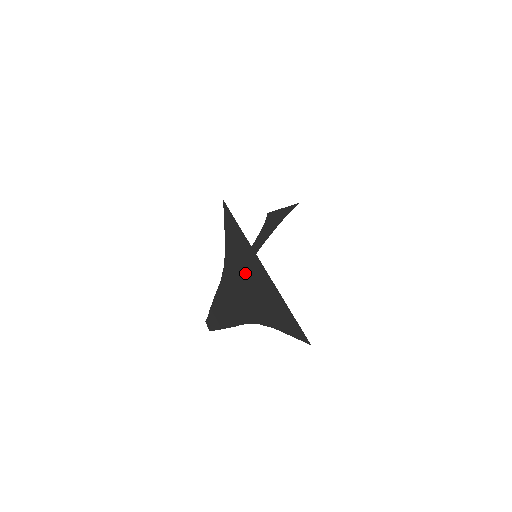
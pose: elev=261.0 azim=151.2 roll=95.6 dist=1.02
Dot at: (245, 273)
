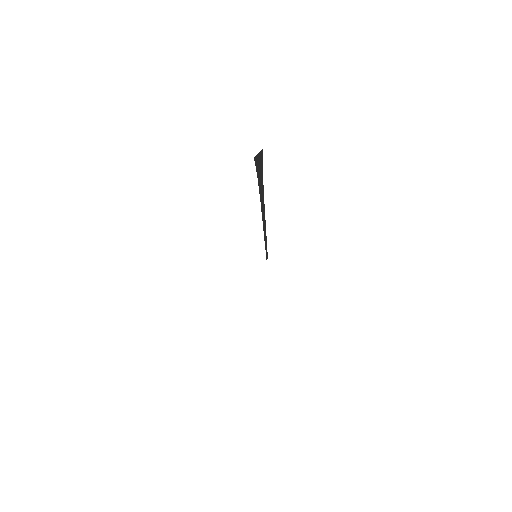
Dot at: occluded
